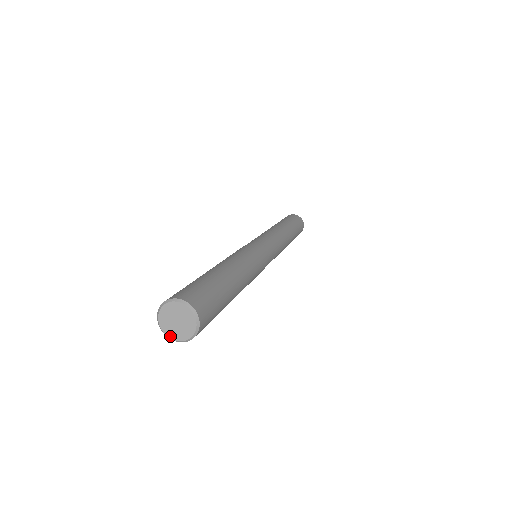
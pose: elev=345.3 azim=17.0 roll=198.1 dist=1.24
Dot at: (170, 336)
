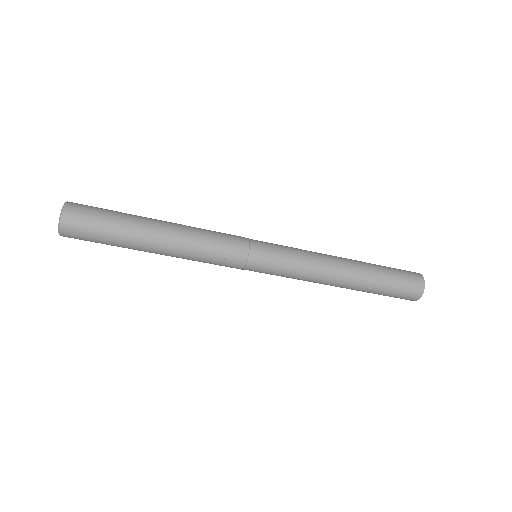
Dot at: (59, 228)
